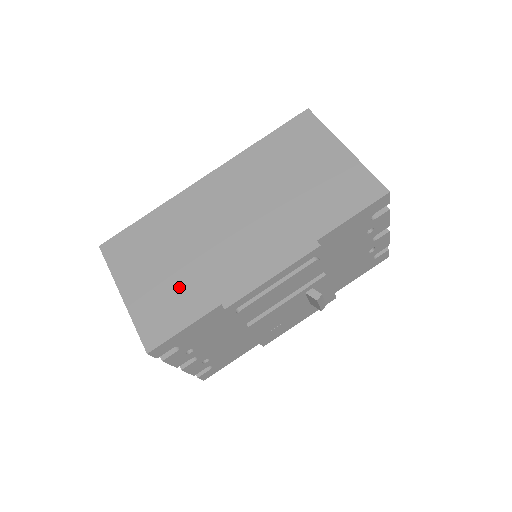
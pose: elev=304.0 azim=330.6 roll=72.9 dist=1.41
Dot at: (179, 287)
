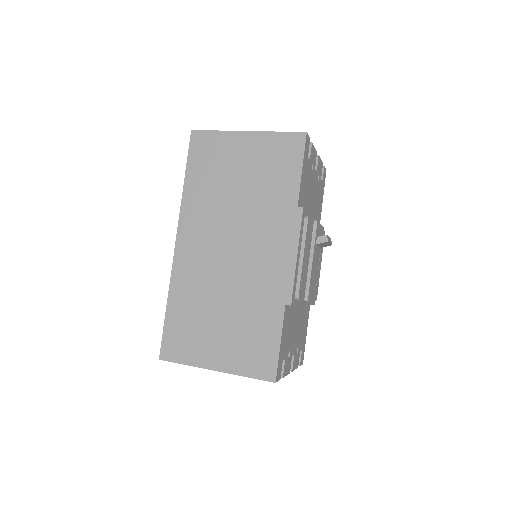
Dot at: (246, 325)
